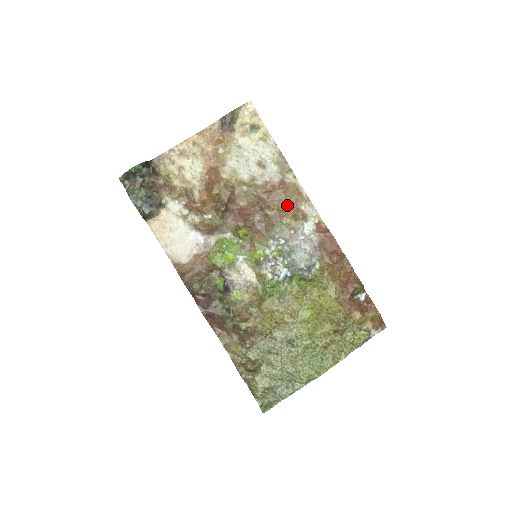
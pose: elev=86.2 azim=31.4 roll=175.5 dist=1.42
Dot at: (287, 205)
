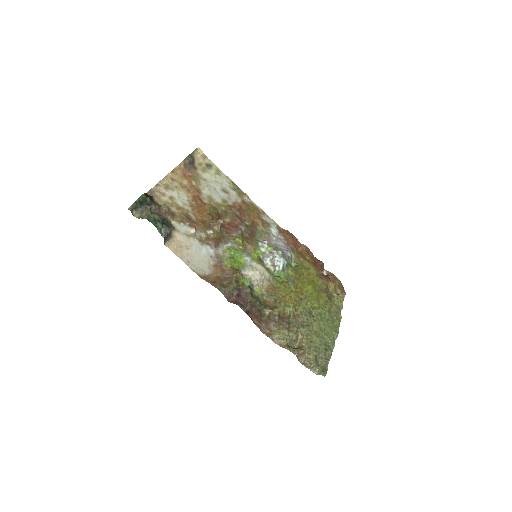
Dot at: (254, 217)
